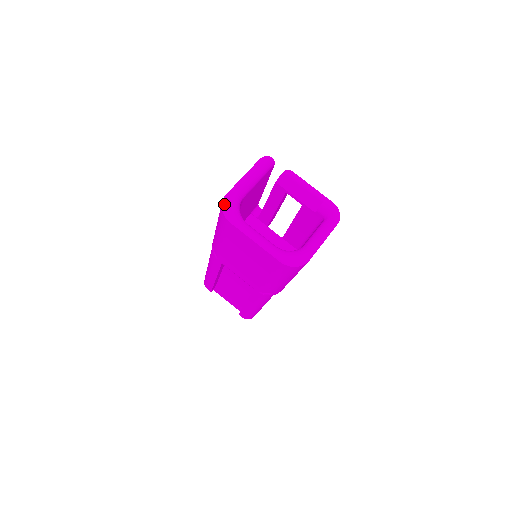
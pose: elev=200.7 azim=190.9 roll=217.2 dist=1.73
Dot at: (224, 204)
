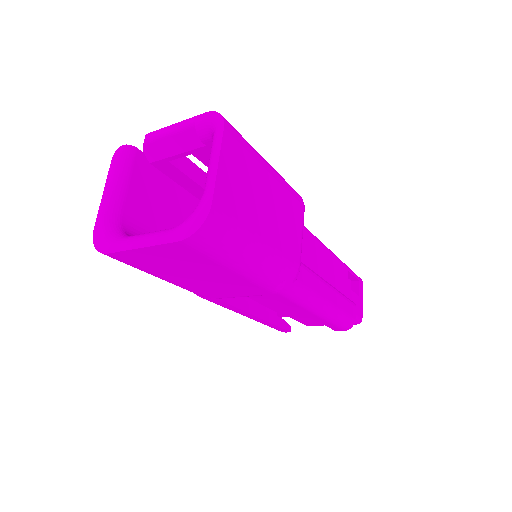
Dot at: (95, 241)
